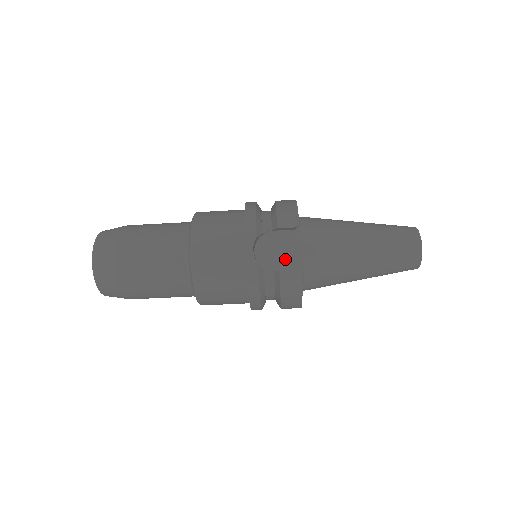
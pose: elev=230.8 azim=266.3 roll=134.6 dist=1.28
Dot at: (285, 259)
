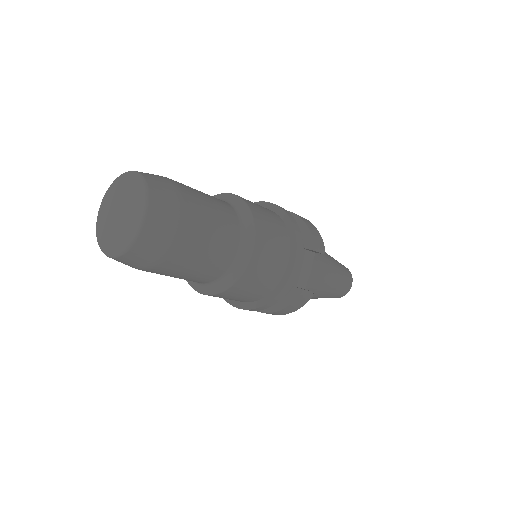
Dot at: (300, 276)
